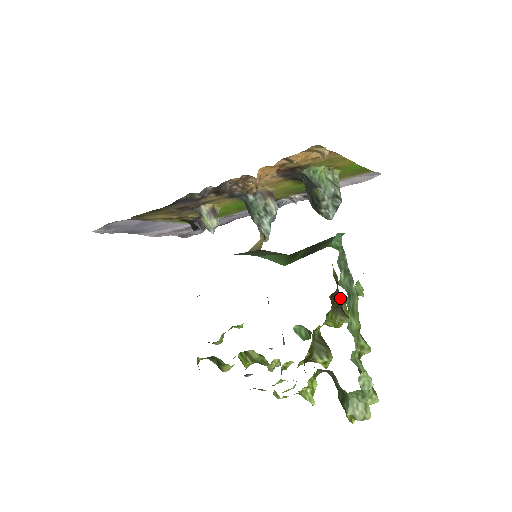
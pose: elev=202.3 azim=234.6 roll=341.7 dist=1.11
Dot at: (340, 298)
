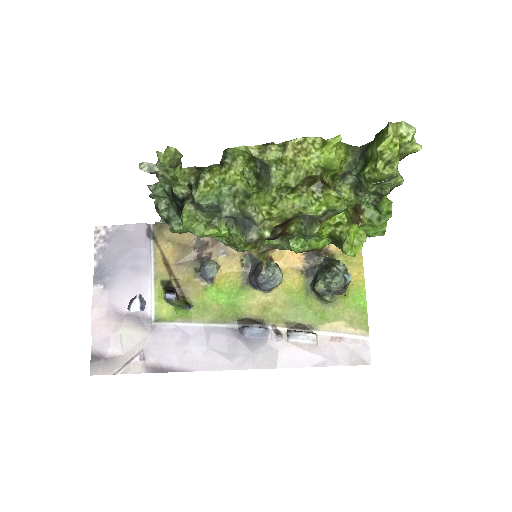
Dot at: (361, 219)
